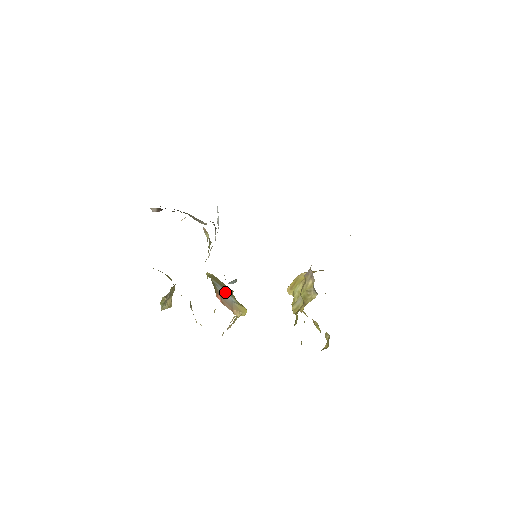
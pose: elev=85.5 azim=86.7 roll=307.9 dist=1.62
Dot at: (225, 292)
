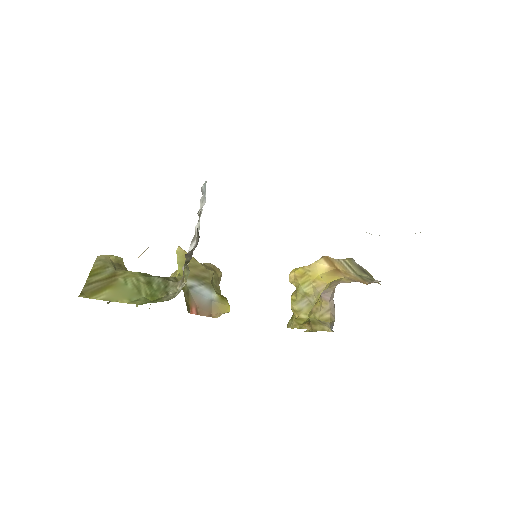
Dot at: (202, 290)
